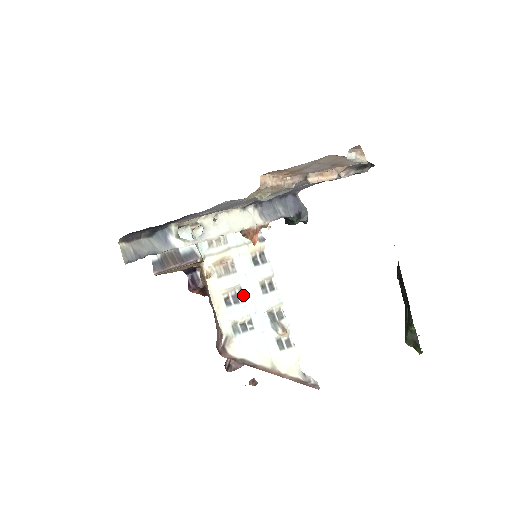
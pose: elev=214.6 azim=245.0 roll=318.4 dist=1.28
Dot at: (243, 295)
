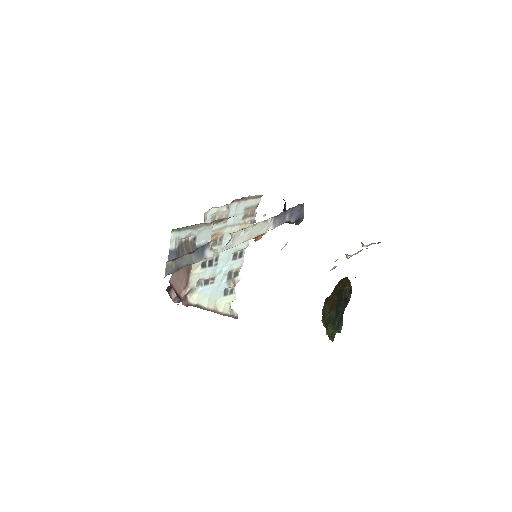
Dot at: (218, 260)
